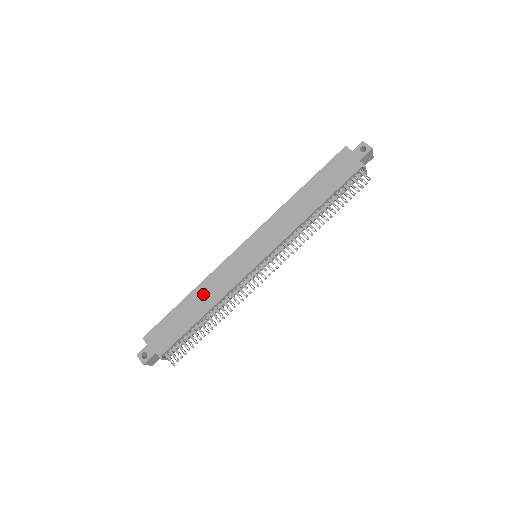
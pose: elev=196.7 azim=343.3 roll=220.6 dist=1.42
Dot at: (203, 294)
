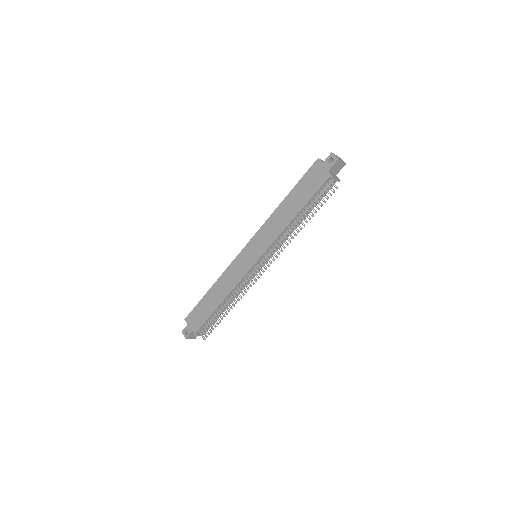
Dot at: (220, 287)
